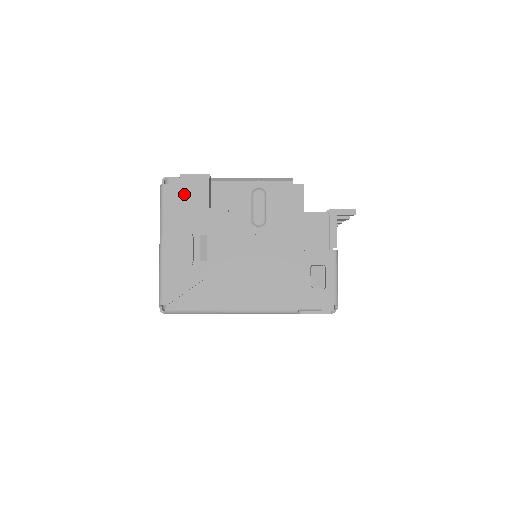
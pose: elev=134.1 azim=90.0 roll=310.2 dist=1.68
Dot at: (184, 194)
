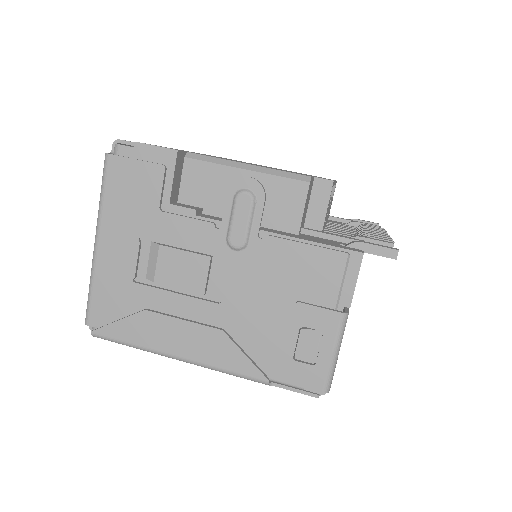
Dot at: (135, 175)
